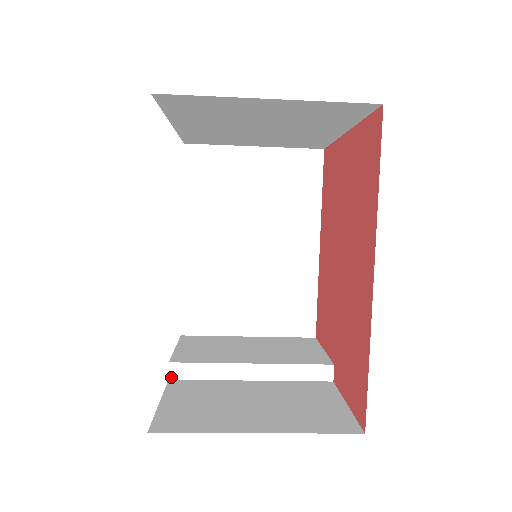
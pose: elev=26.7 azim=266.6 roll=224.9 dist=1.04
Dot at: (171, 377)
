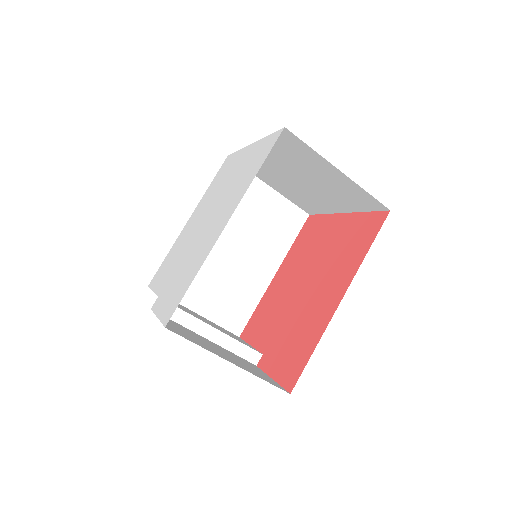
Dot at: occluded
